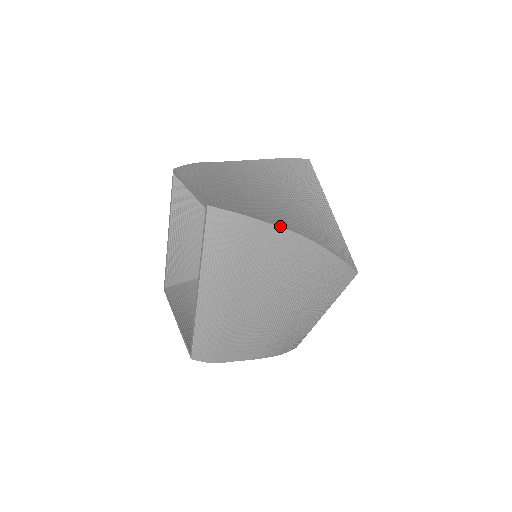
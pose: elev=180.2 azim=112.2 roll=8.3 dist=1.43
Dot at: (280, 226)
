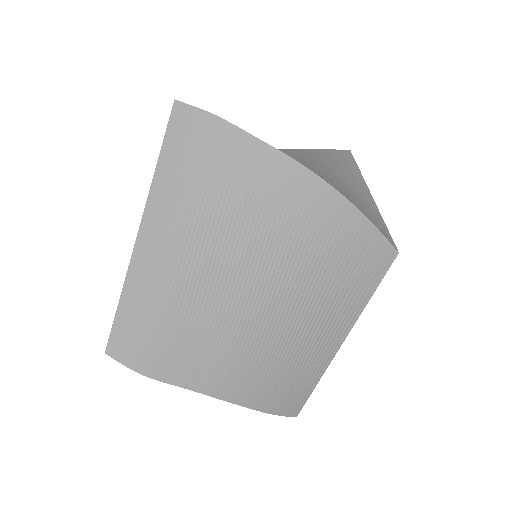
Dot at: occluded
